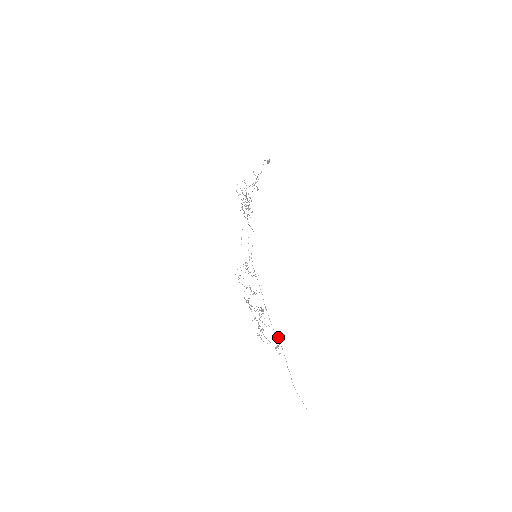
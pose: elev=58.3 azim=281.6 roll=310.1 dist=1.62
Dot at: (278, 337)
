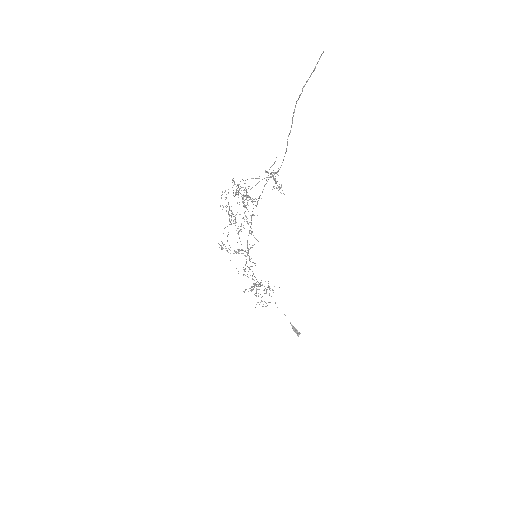
Dot at: occluded
